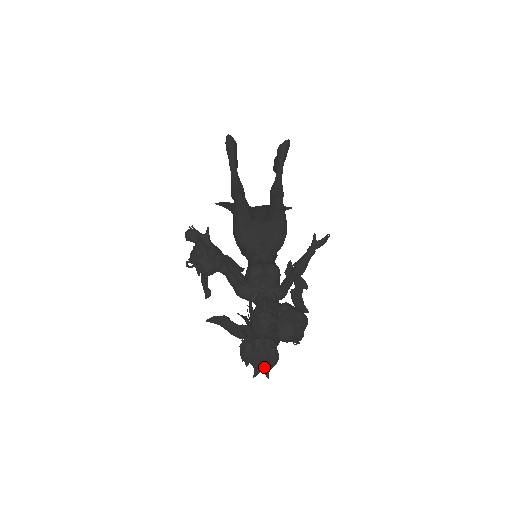
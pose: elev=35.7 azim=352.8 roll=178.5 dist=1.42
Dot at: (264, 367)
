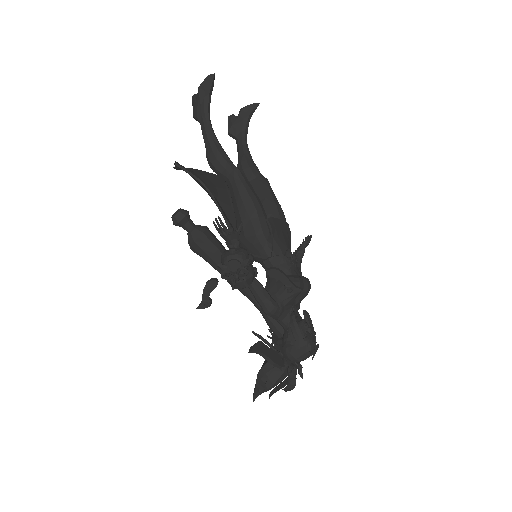
Dot at: occluded
